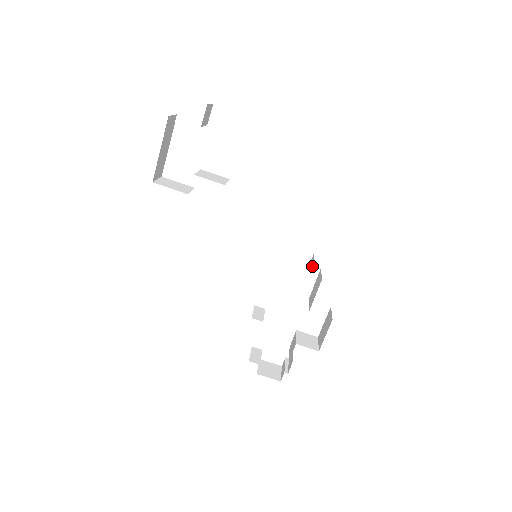
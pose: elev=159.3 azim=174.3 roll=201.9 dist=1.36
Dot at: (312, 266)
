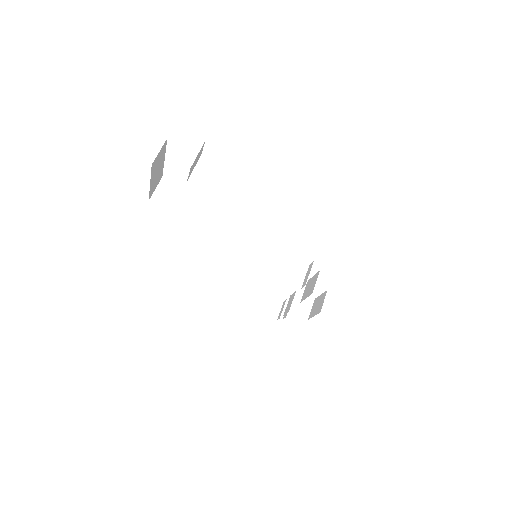
Dot at: (305, 282)
